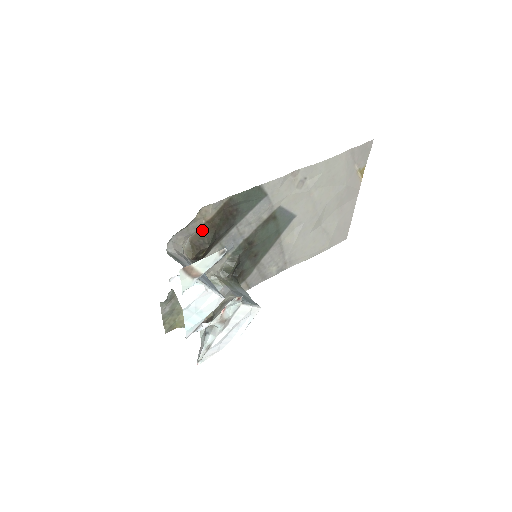
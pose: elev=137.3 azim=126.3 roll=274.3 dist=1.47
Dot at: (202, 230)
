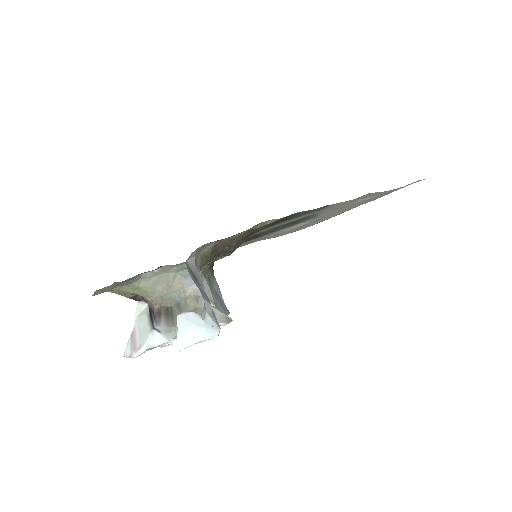
Dot at: (237, 237)
